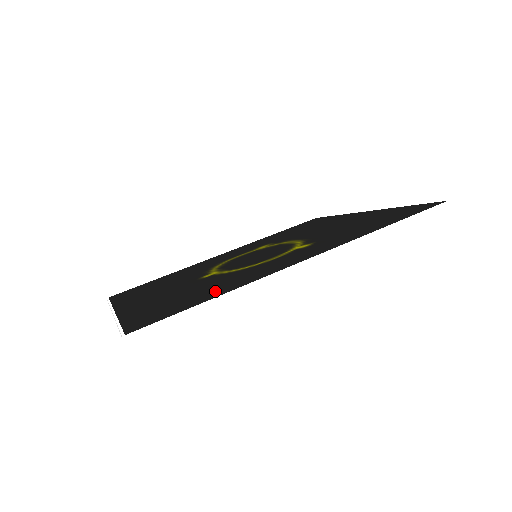
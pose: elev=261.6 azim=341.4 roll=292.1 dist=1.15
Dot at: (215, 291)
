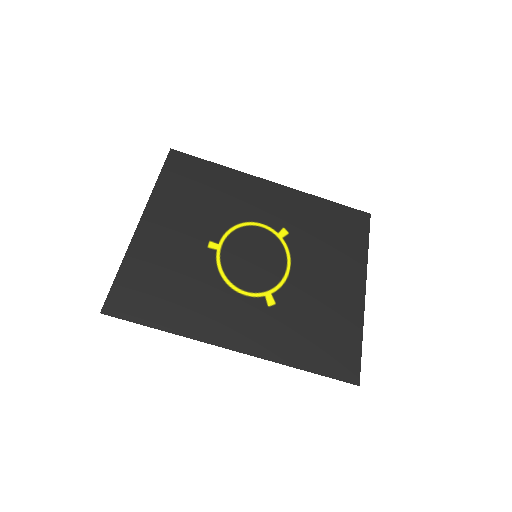
Dot at: (176, 307)
